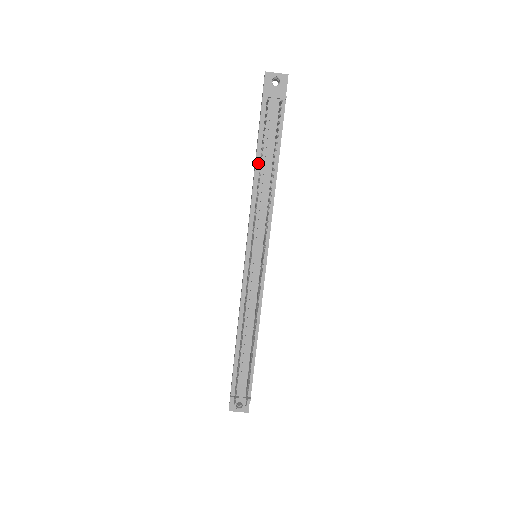
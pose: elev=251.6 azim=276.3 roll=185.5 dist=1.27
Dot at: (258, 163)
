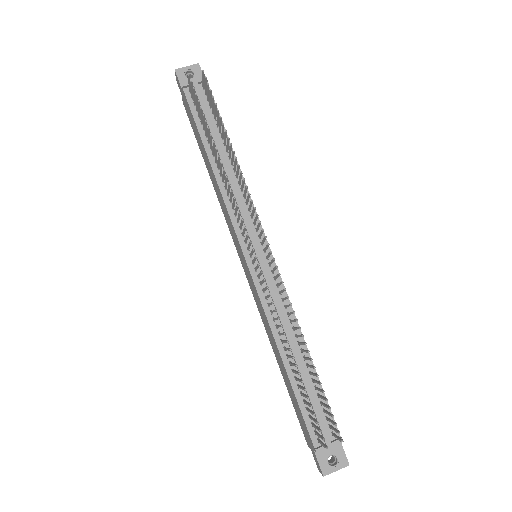
Dot at: (209, 151)
